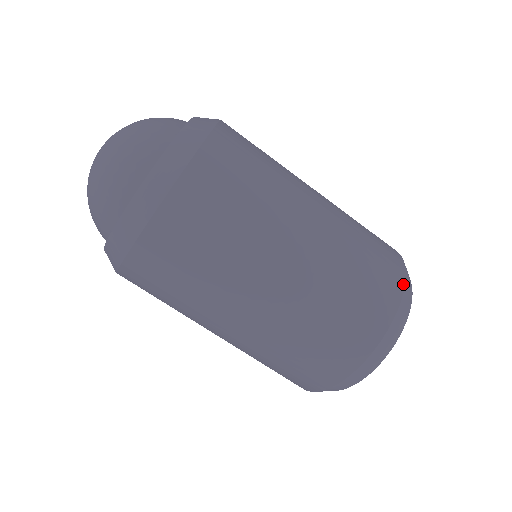
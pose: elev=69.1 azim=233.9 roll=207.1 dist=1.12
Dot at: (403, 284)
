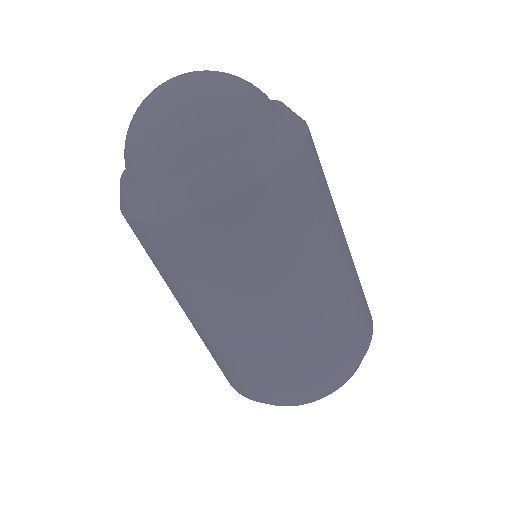
Dot at: (372, 329)
